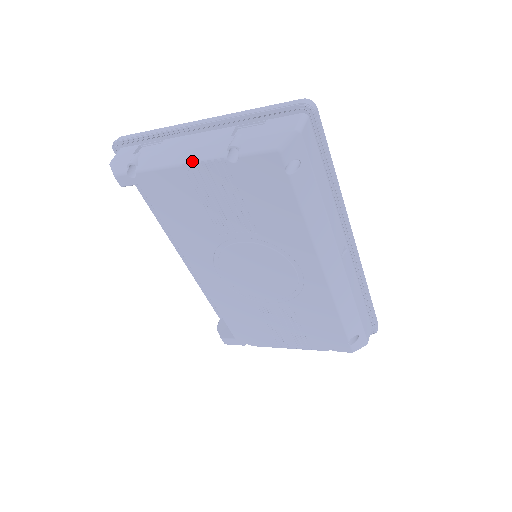
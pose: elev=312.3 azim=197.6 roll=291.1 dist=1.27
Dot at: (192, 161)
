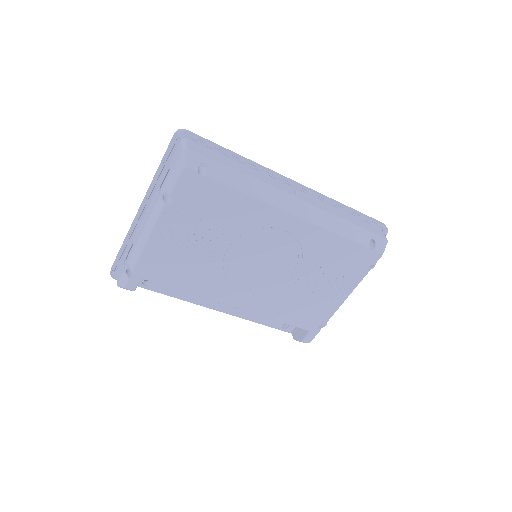
Dot at: (152, 228)
